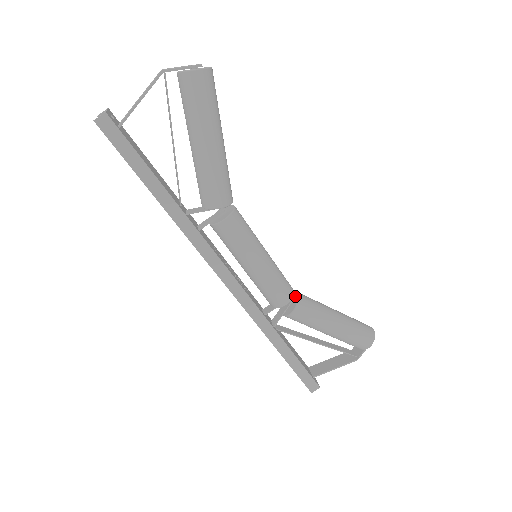
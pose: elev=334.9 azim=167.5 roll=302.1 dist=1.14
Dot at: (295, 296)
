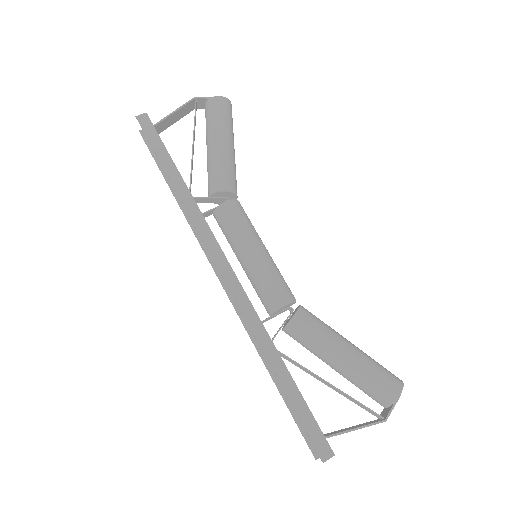
Dot at: (297, 307)
